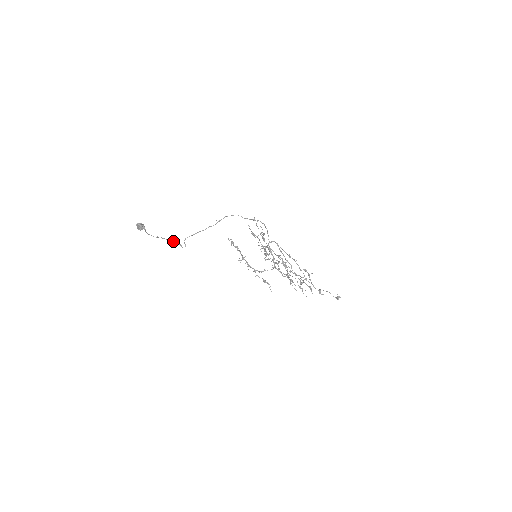
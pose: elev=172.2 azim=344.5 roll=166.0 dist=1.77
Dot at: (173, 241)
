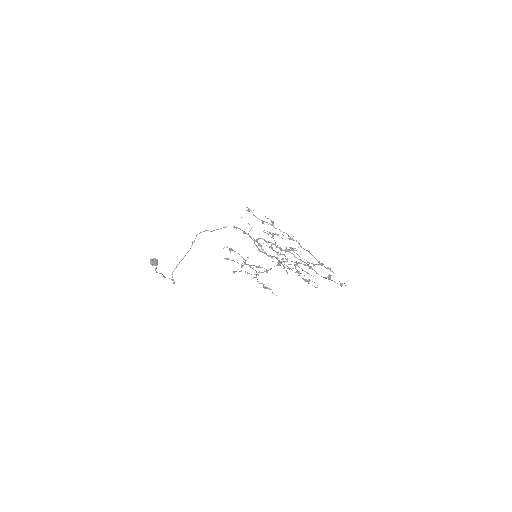
Dot at: occluded
